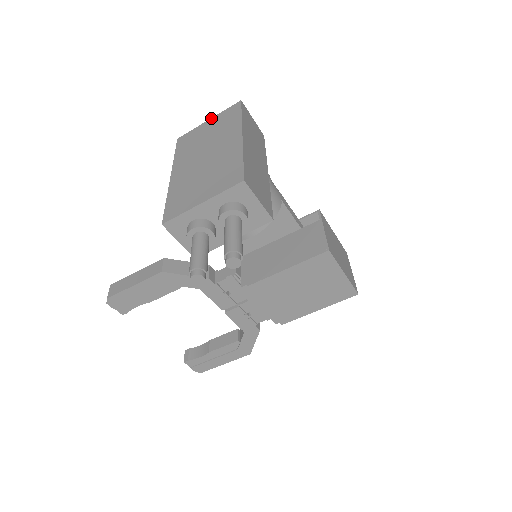
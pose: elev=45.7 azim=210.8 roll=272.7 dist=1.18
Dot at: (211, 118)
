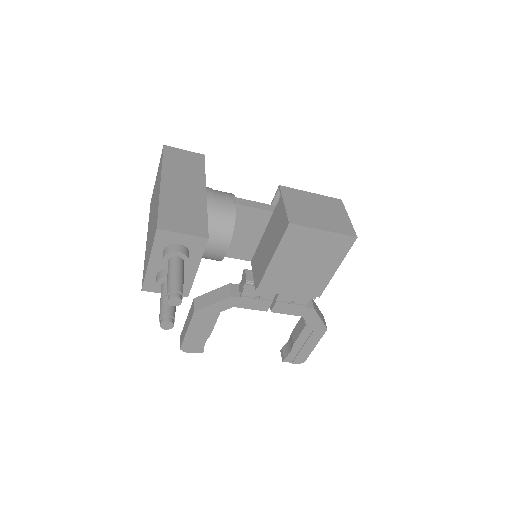
Dot at: (157, 172)
